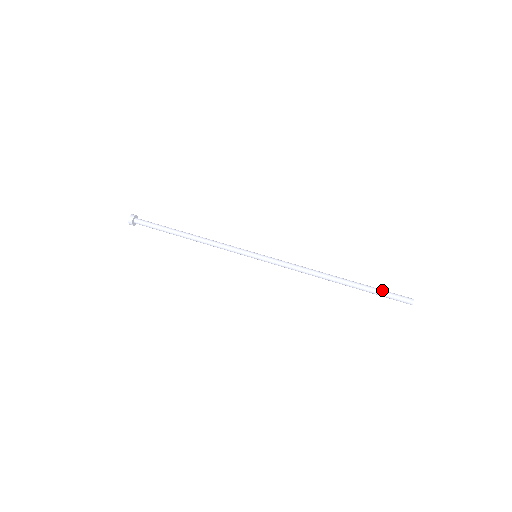
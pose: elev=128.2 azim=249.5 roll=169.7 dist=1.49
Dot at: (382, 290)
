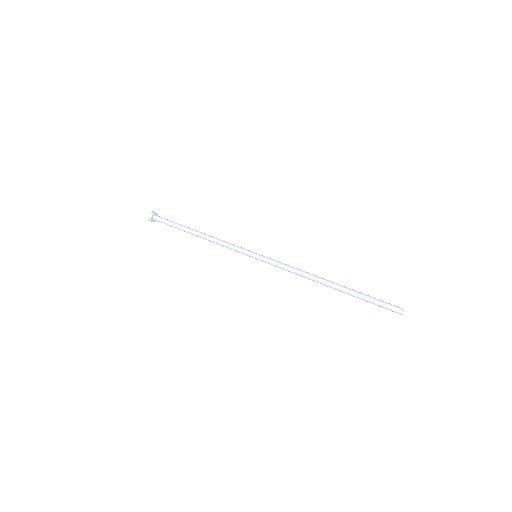
Dot at: (373, 297)
